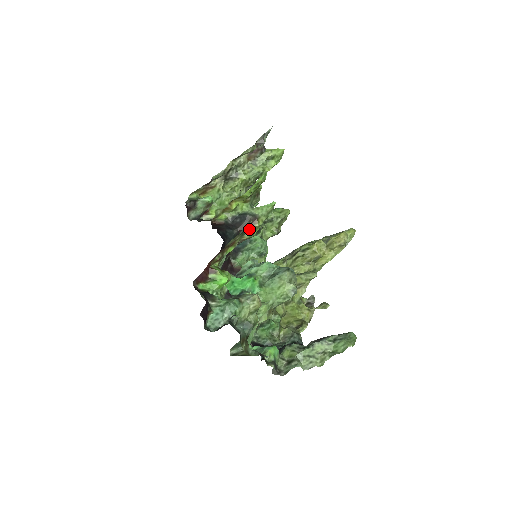
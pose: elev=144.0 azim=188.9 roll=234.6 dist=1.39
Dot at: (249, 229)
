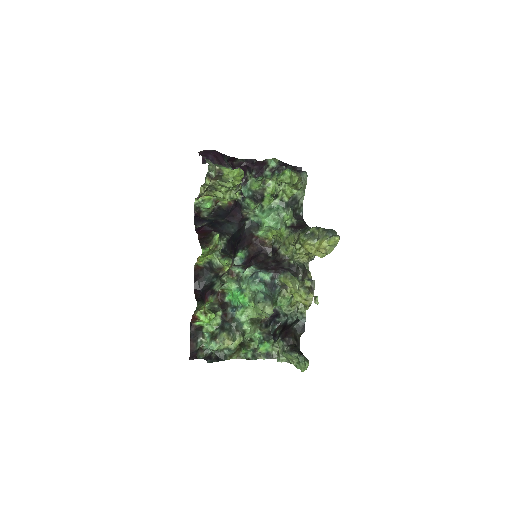
Dot at: occluded
